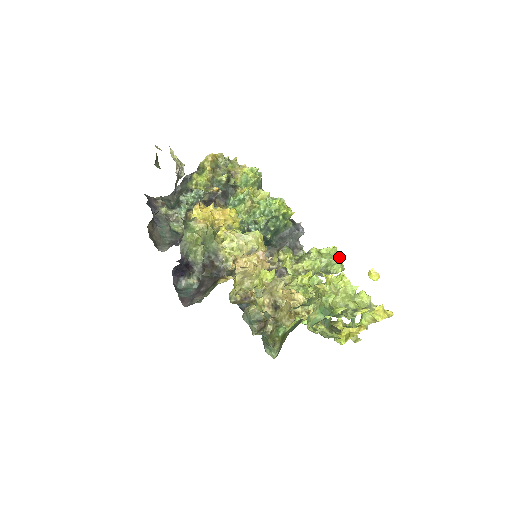
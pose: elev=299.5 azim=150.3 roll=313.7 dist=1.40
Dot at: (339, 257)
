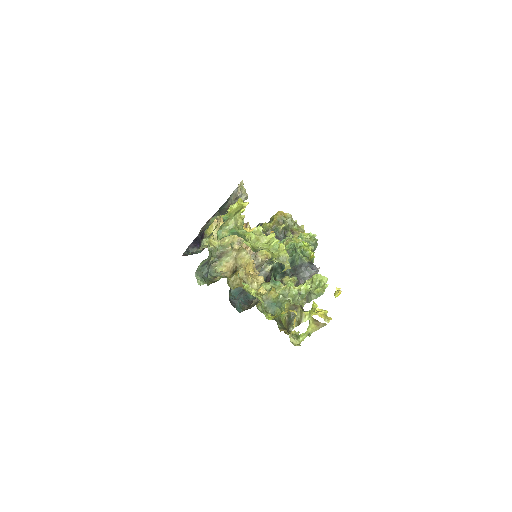
Dot at: (325, 284)
